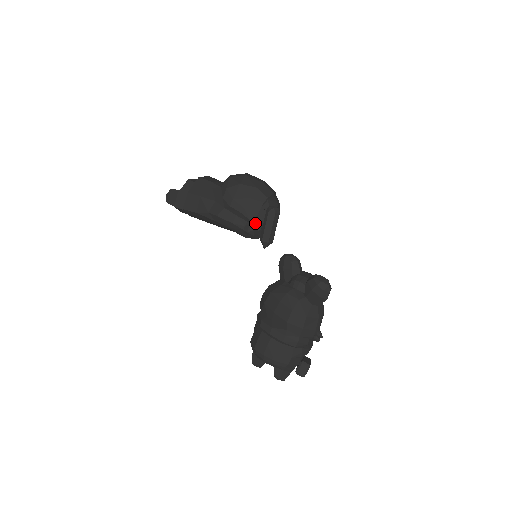
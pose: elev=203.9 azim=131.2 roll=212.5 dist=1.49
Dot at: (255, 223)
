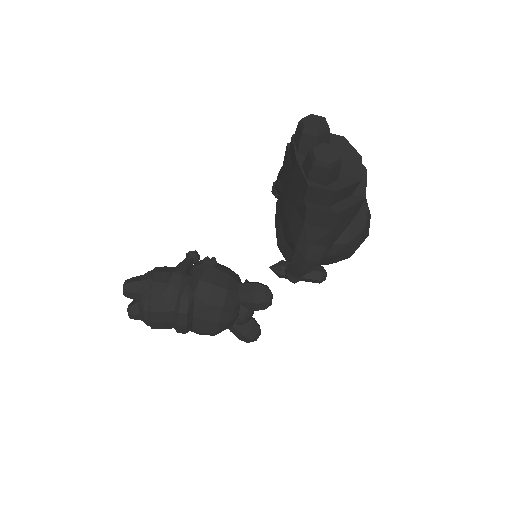
Dot at: occluded
